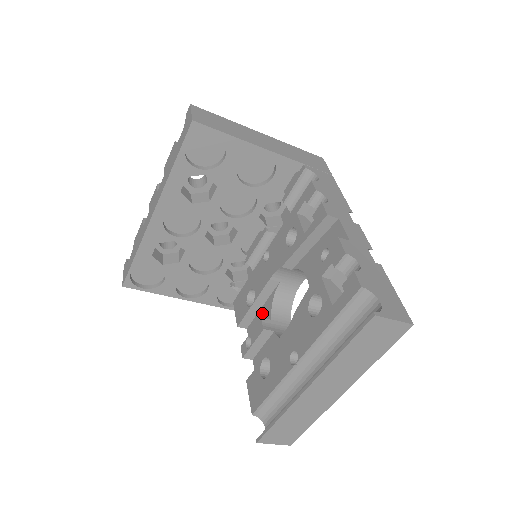
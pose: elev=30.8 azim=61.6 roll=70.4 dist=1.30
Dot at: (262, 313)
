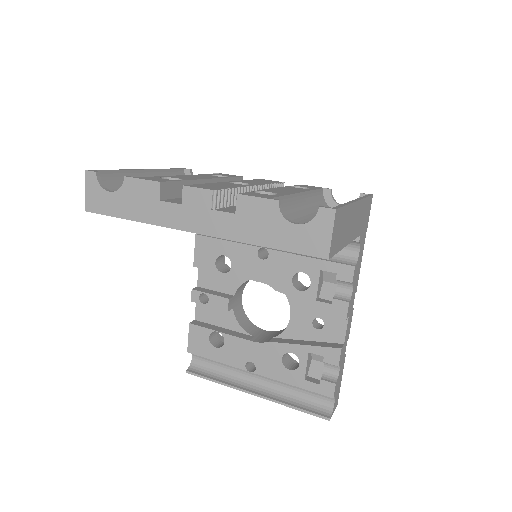
Dot at: (226, 277)
